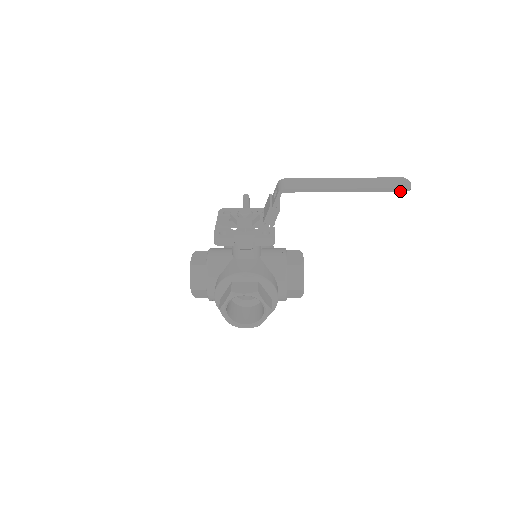
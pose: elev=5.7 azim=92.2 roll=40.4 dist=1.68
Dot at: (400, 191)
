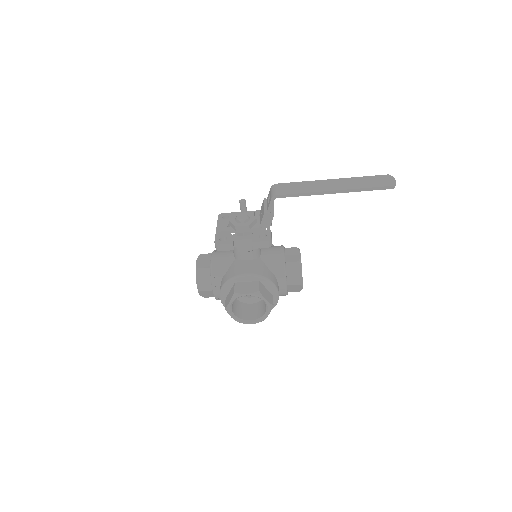
Dot at: (385, 189)
